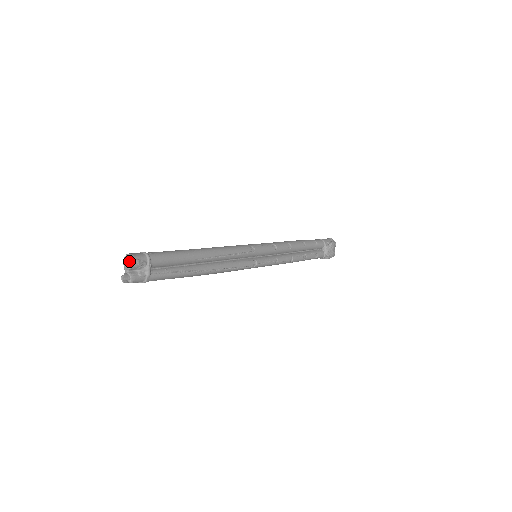
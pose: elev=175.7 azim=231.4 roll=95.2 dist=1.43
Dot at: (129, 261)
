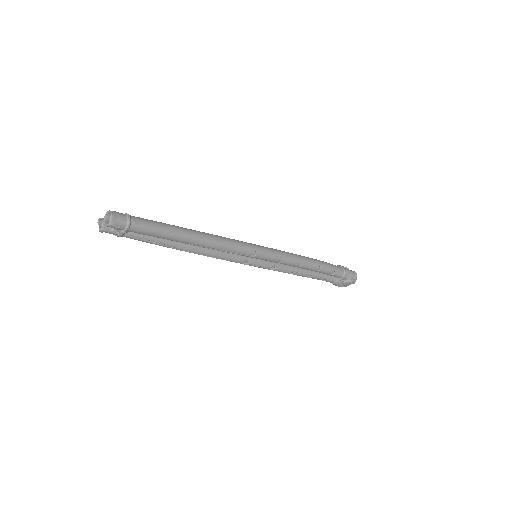
Dot at: occluded
